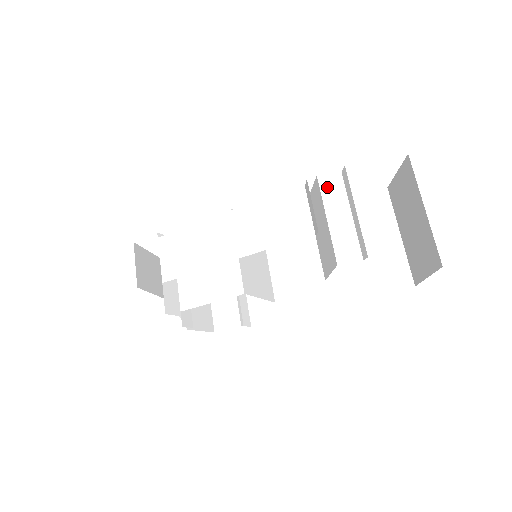
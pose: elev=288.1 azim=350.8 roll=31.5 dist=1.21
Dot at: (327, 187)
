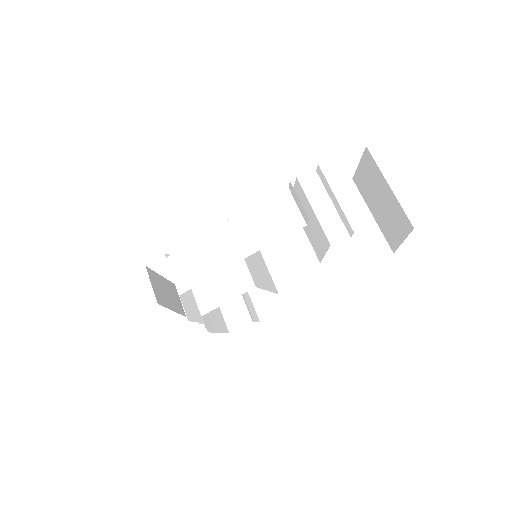
Dot at: (307, 184)
